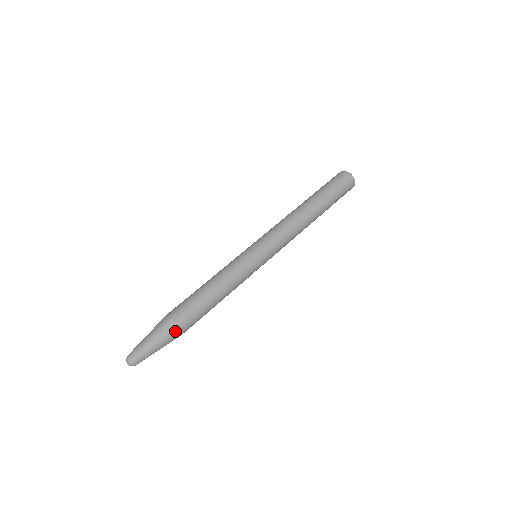
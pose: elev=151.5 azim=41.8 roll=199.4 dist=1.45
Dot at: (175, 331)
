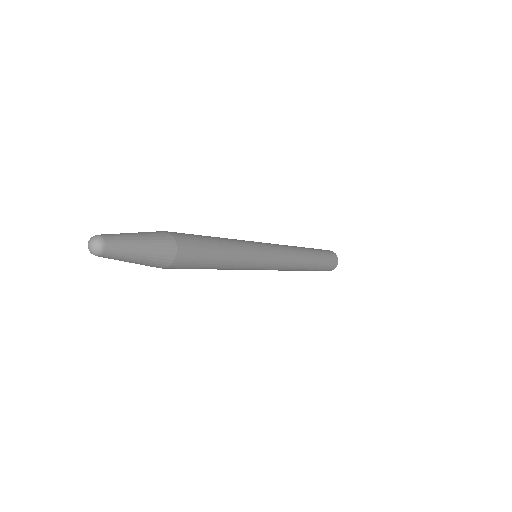
Dot at: (170, 246)
